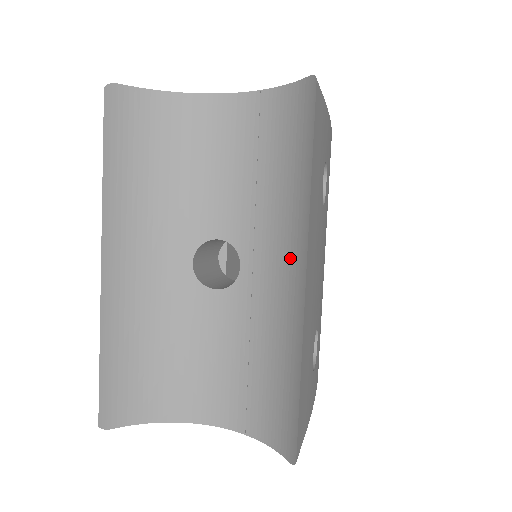
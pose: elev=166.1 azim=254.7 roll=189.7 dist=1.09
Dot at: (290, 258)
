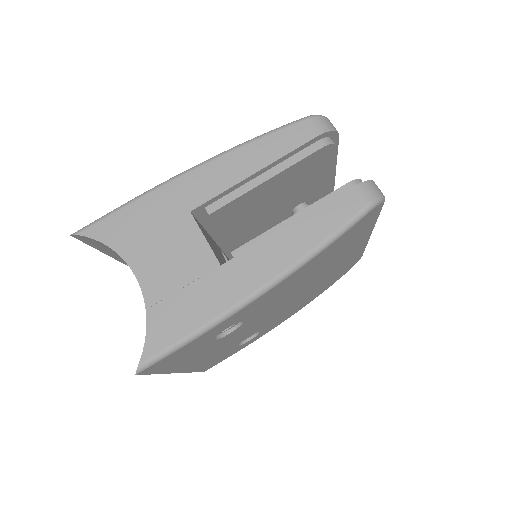
Dot at: occluded
